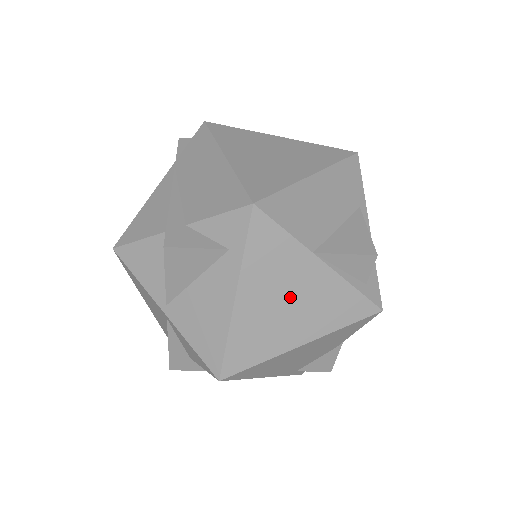
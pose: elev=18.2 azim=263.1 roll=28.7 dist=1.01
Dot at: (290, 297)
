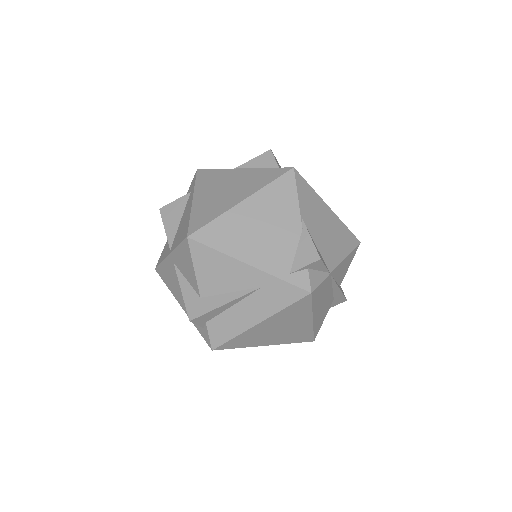
Dot at: (226, 187)
